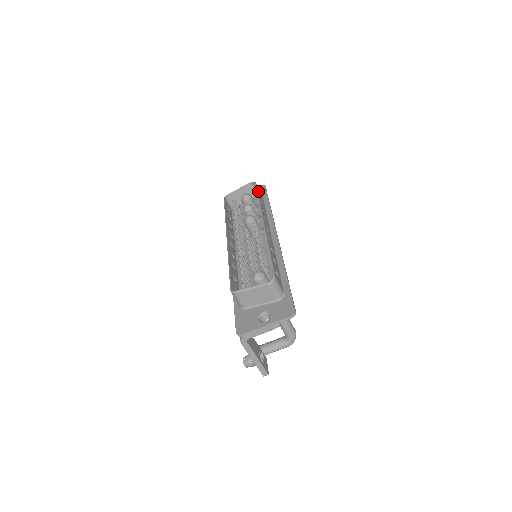
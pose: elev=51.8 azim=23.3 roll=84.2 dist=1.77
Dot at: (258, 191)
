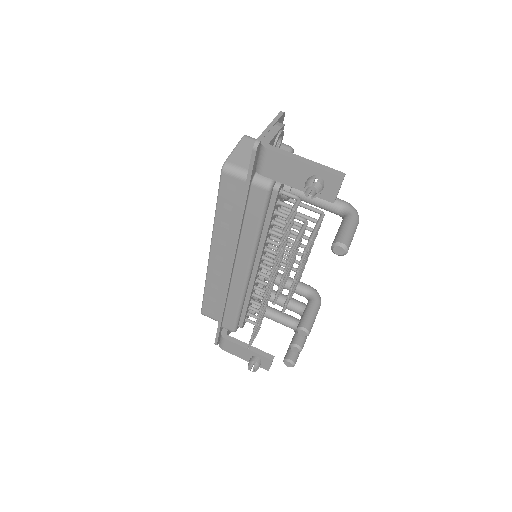
Dot at: occluded
